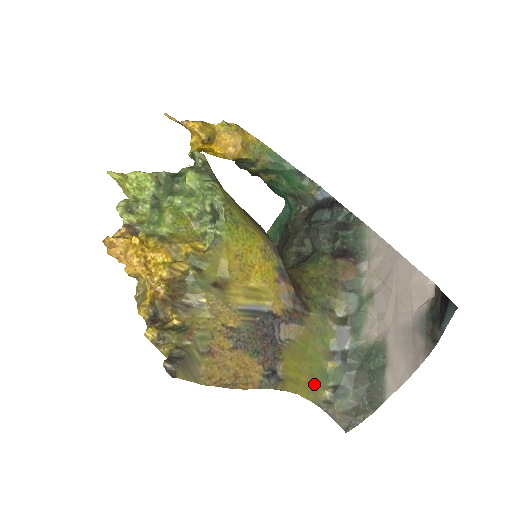
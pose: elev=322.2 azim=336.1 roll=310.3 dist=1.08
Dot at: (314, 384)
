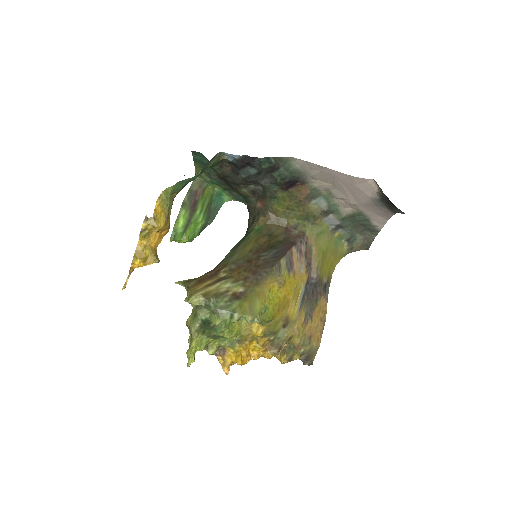
Dot at: (337, 252)
